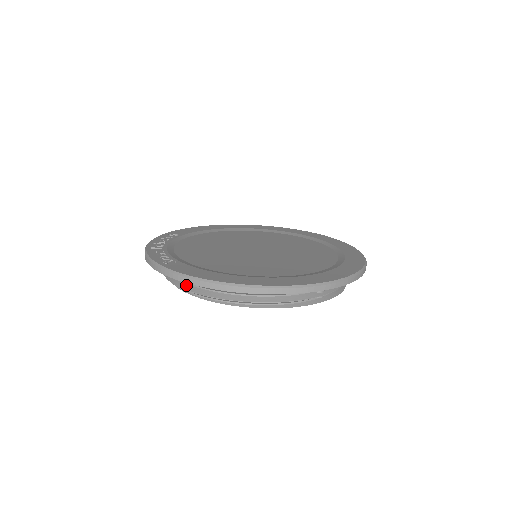
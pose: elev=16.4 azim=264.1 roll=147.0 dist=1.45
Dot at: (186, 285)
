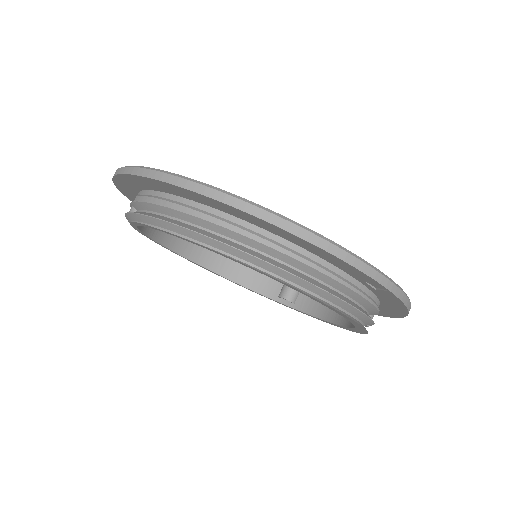
Dot at: (240, 245)
